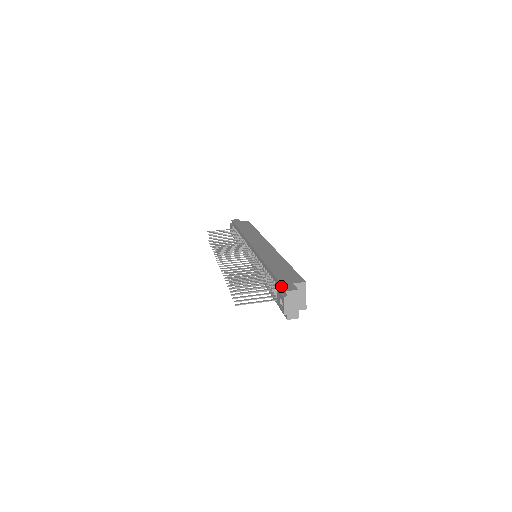
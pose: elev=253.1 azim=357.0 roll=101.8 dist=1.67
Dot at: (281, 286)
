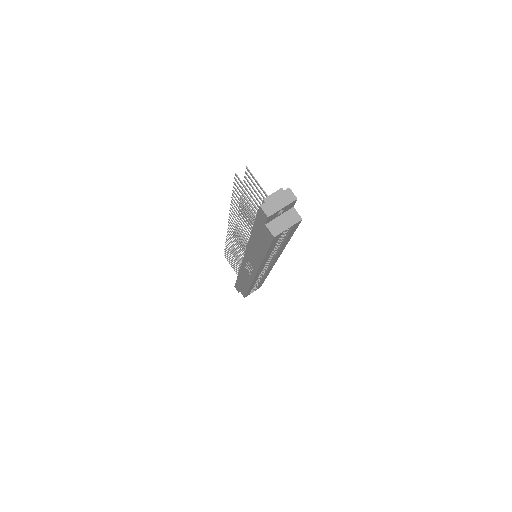
Dot at: occluded
